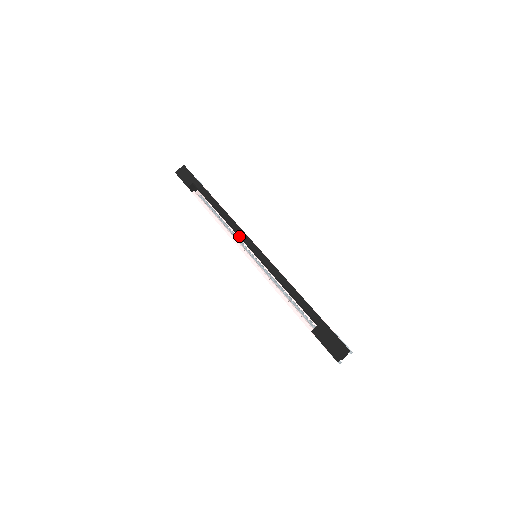
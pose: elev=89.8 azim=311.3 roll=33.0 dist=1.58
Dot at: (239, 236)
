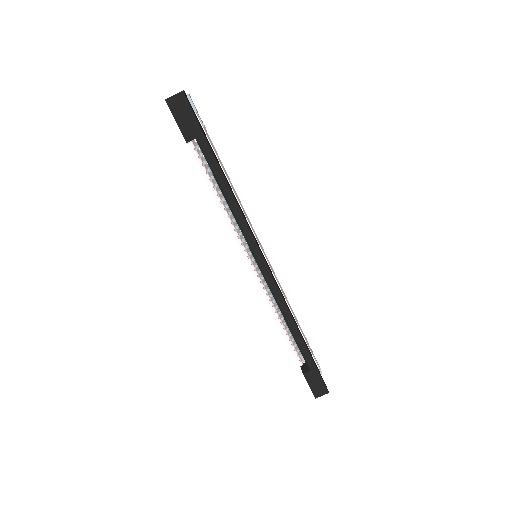
Dot at: (253, 254)
